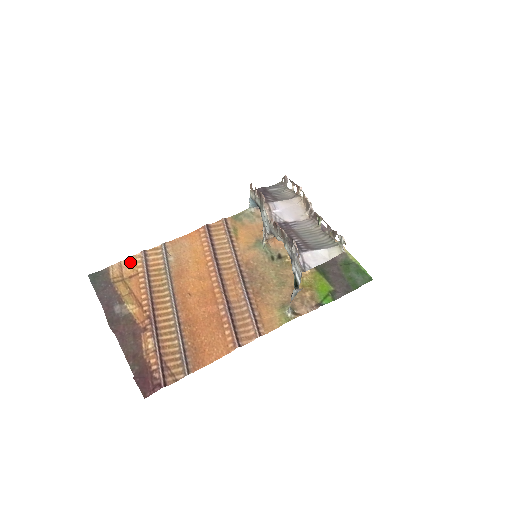
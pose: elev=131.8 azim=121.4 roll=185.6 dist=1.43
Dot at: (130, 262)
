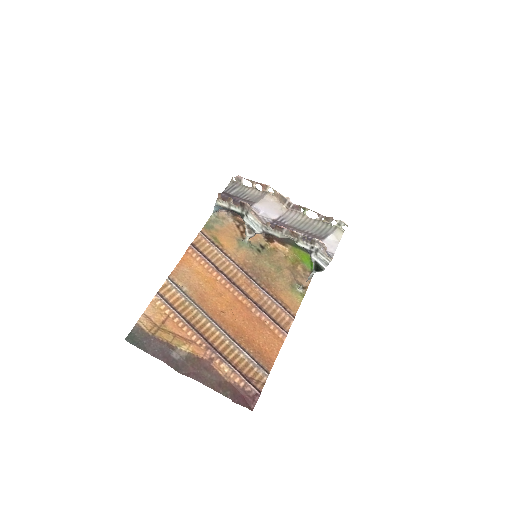
Dot at: (153, 309)
